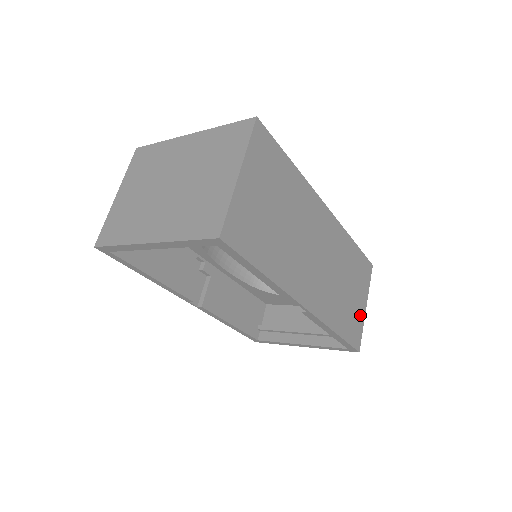
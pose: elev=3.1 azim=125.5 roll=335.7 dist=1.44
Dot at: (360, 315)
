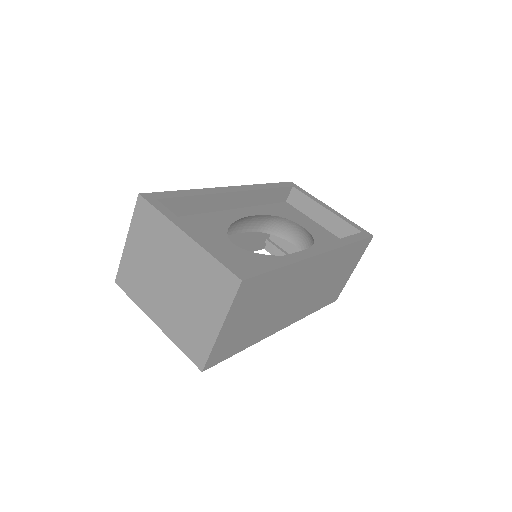
Dot at: (344, 280)
